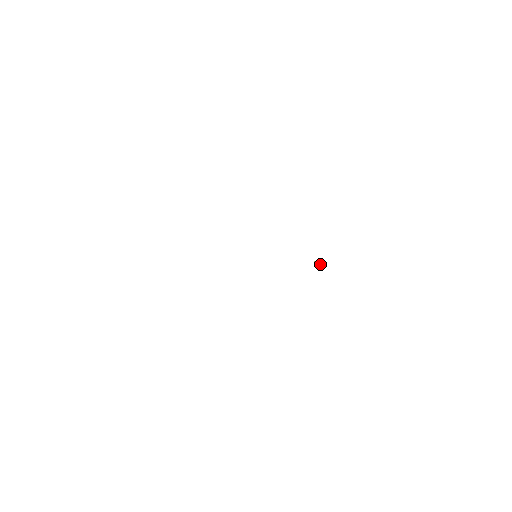
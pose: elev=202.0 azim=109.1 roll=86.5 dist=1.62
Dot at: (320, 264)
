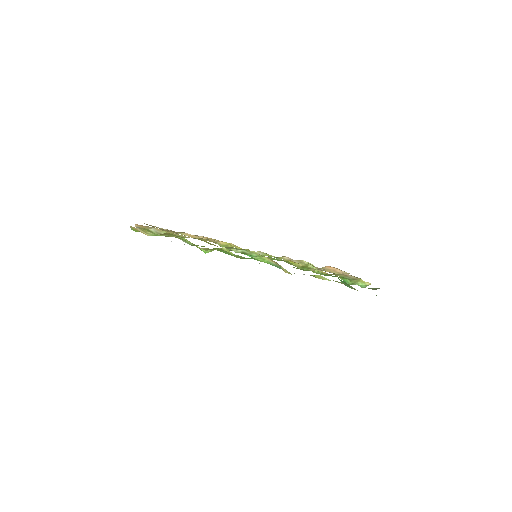
Dot at: (322, 272)
